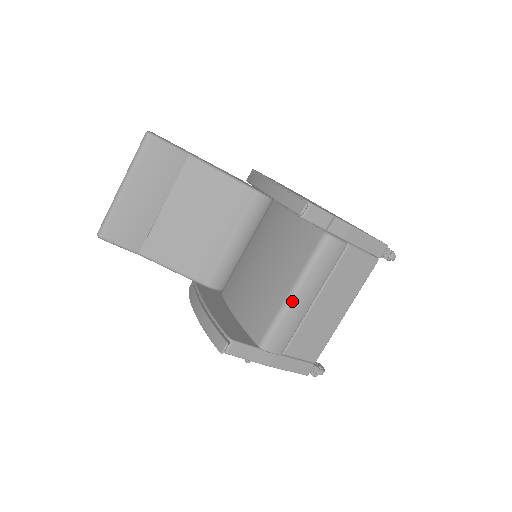
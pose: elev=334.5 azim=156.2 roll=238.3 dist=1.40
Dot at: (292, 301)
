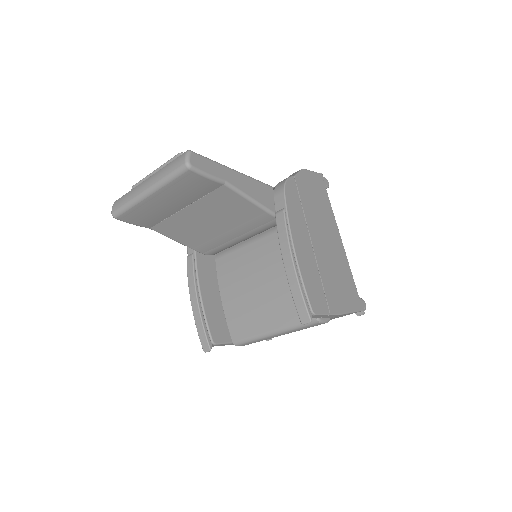
Dot at: (270, 336)
